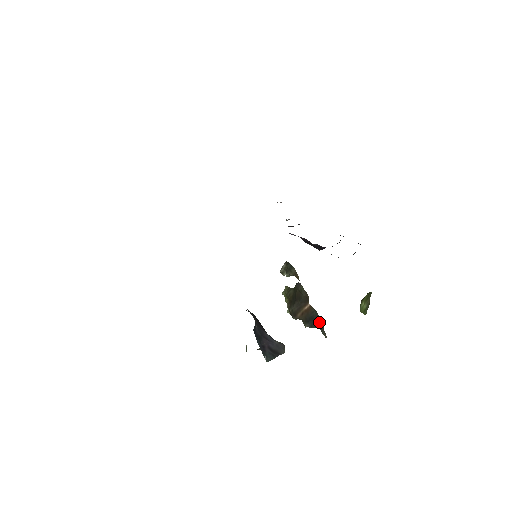
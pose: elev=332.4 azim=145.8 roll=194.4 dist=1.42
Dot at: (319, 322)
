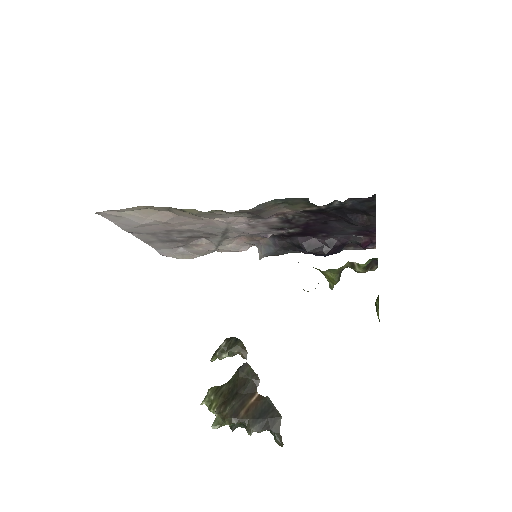
Dot at: (275, 415)
